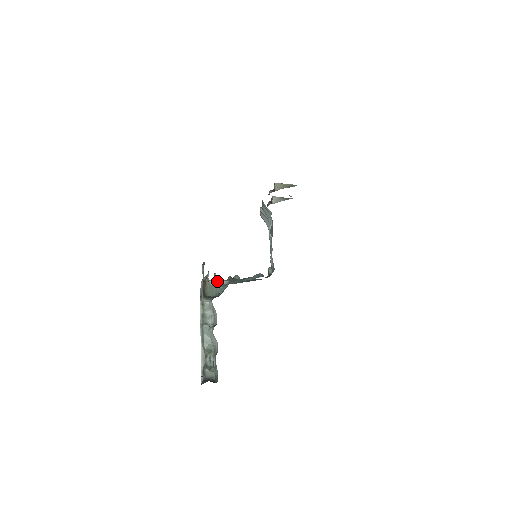
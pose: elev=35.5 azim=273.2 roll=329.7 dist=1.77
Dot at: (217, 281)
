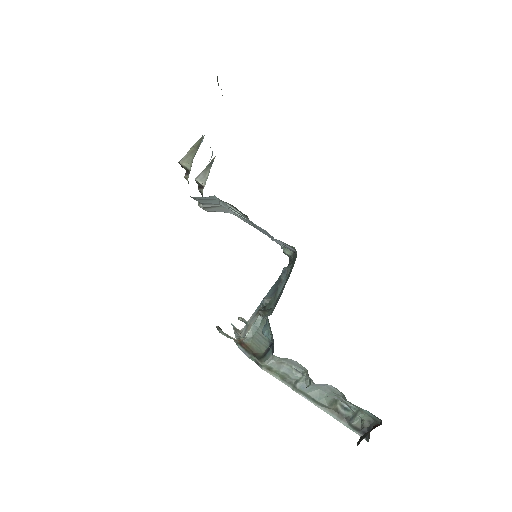
Dot at: (251, 327)
